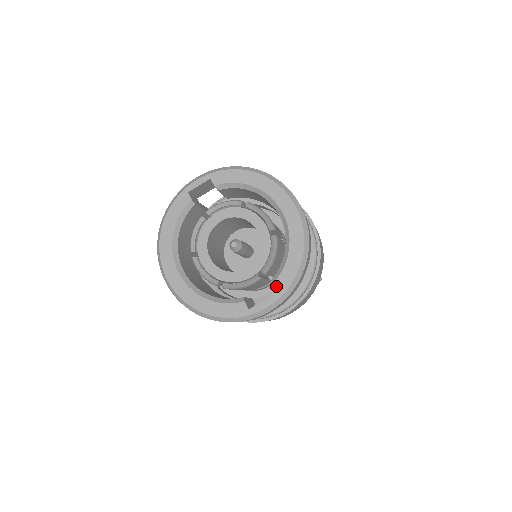
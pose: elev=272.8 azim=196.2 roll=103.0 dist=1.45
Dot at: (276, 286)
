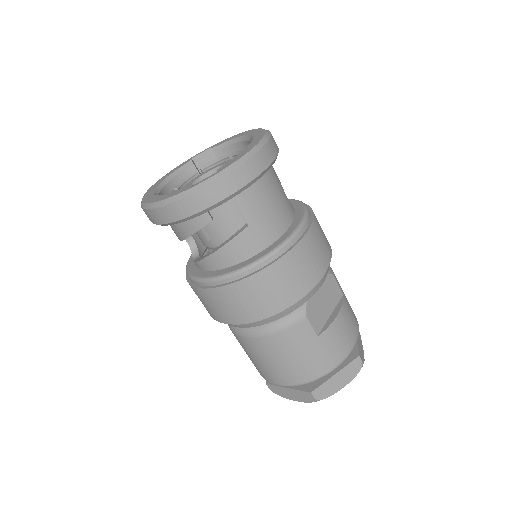
Dot at: (223, 166)
